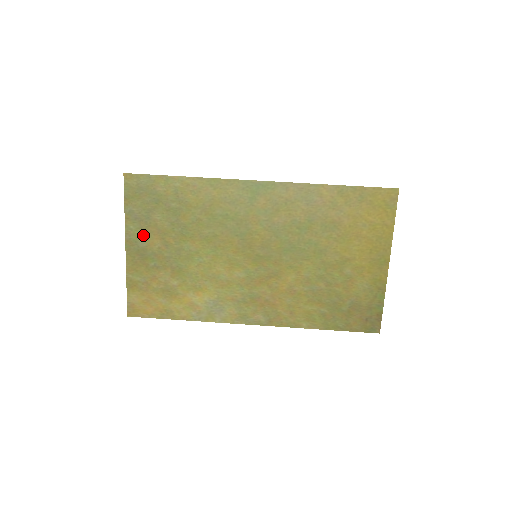
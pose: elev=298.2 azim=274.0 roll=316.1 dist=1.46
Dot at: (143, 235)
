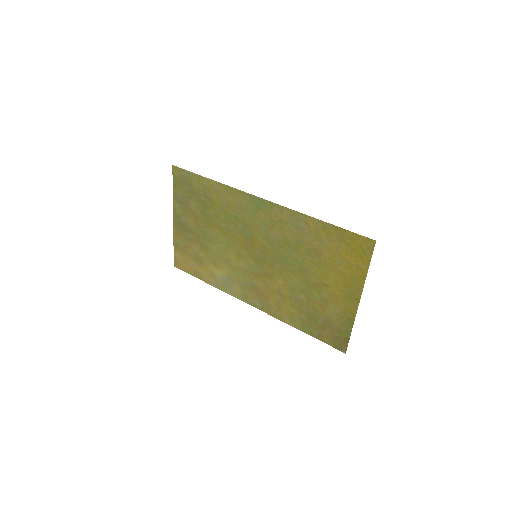
Dot at: (184, 214)
